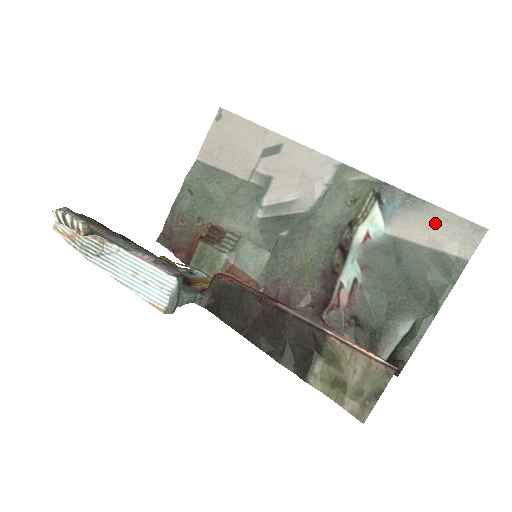
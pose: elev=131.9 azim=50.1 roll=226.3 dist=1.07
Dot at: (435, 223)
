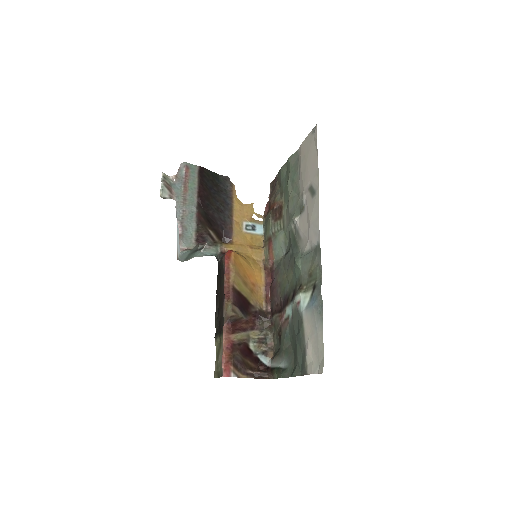
Dot at: (315, 337)
